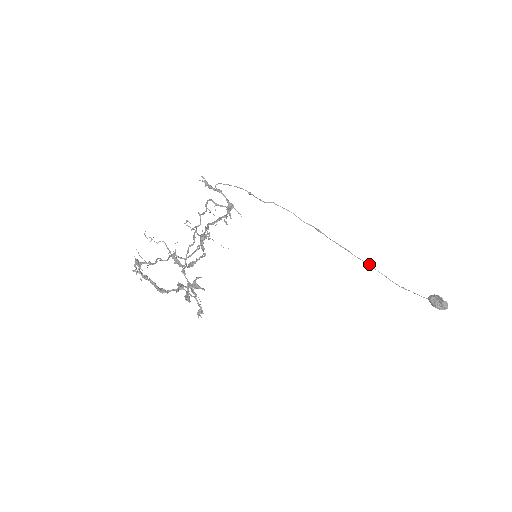
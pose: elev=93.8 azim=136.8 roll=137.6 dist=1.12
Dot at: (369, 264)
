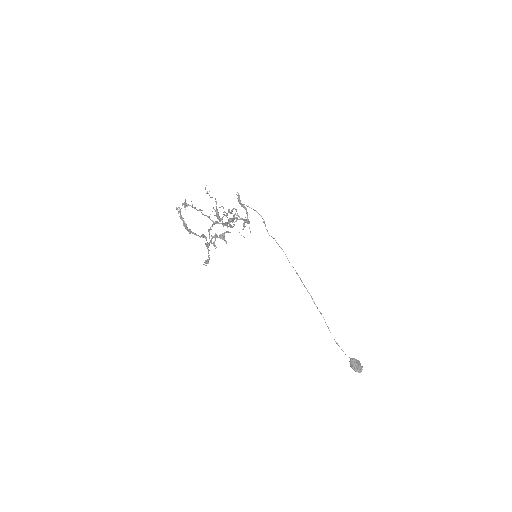
Dot at: (321, 313)
